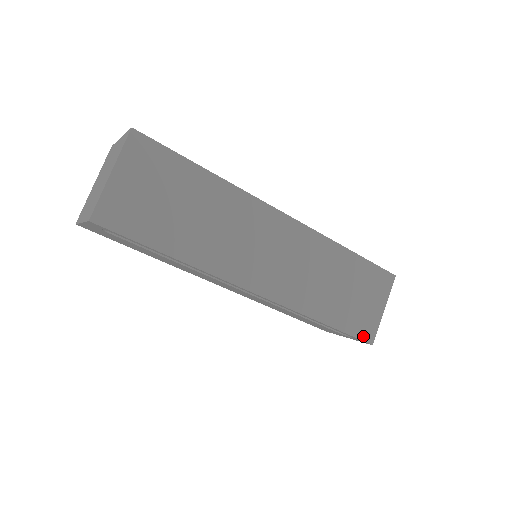
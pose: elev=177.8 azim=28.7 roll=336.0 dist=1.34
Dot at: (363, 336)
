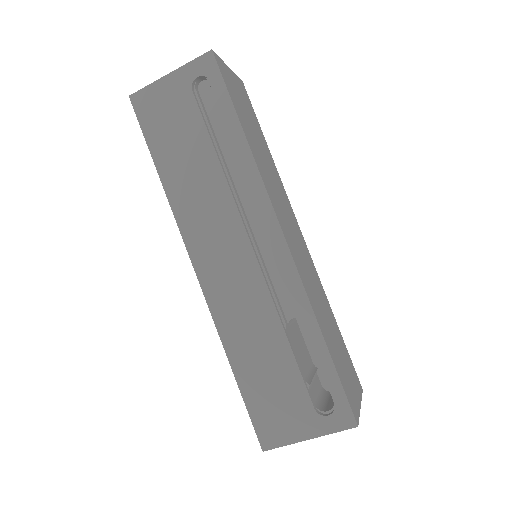
Dot at: (350, 403)
